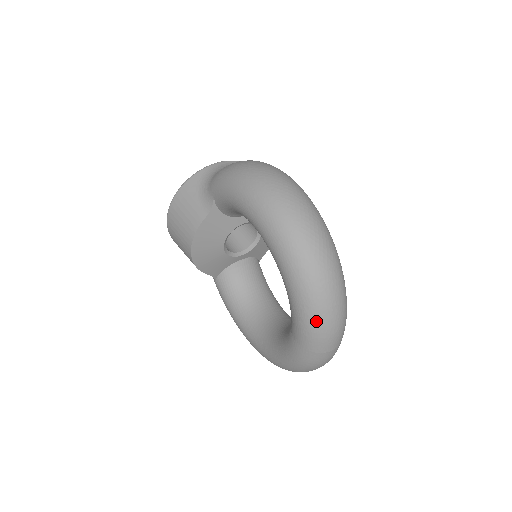
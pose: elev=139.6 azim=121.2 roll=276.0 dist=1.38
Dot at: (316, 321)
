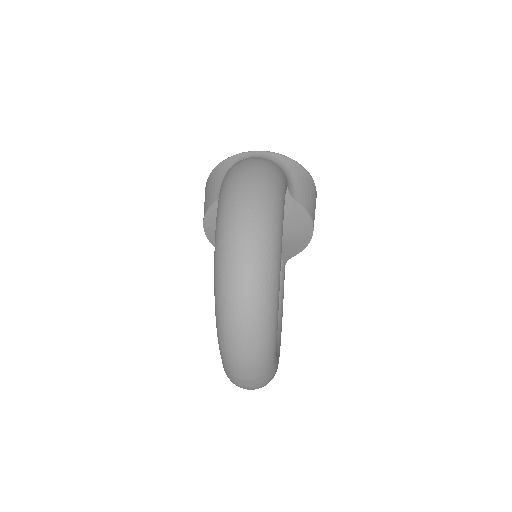
Dot at: (225, 344)
